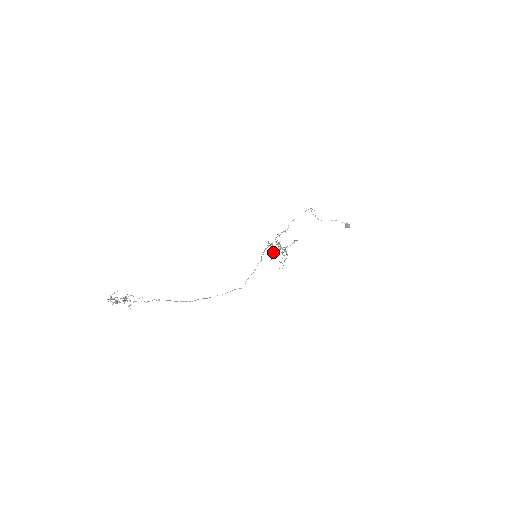
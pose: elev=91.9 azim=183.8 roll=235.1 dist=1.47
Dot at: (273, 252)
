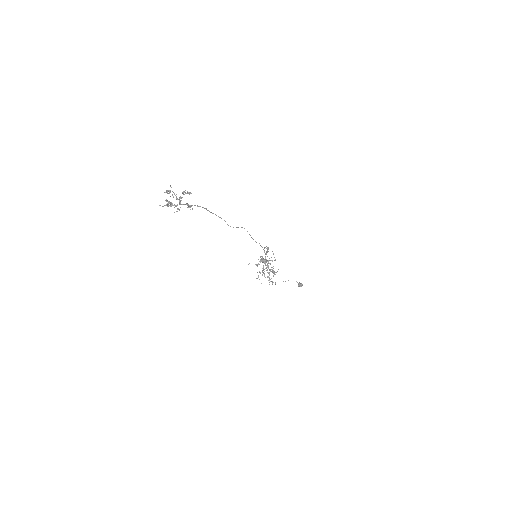
Dot at: (266, 262)
